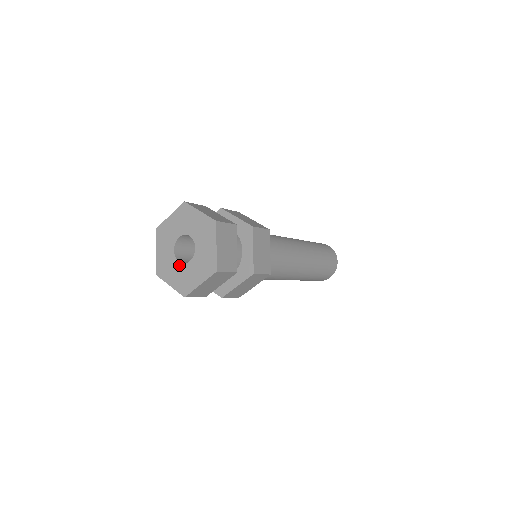
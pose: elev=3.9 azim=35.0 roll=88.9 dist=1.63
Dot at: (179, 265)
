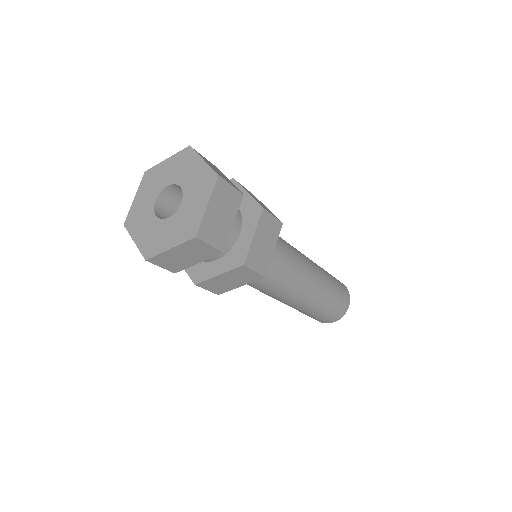
Dot at: (154, 219)
